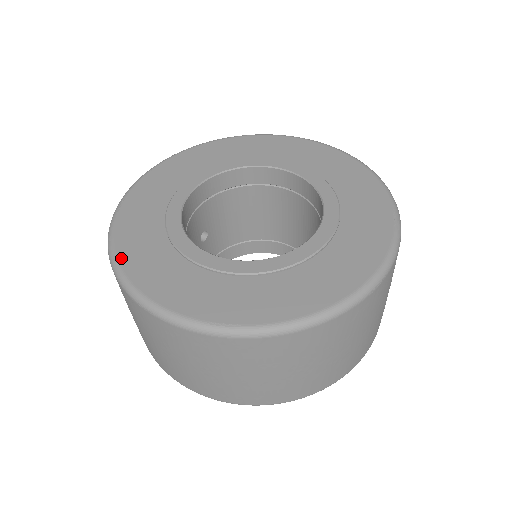
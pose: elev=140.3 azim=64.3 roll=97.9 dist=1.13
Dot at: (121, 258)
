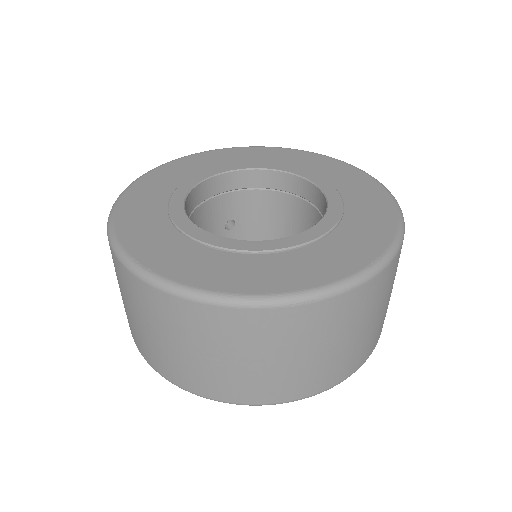
Dot at: (127, 193)
